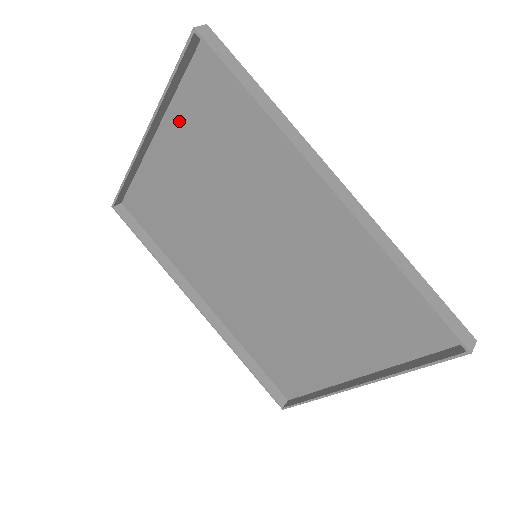
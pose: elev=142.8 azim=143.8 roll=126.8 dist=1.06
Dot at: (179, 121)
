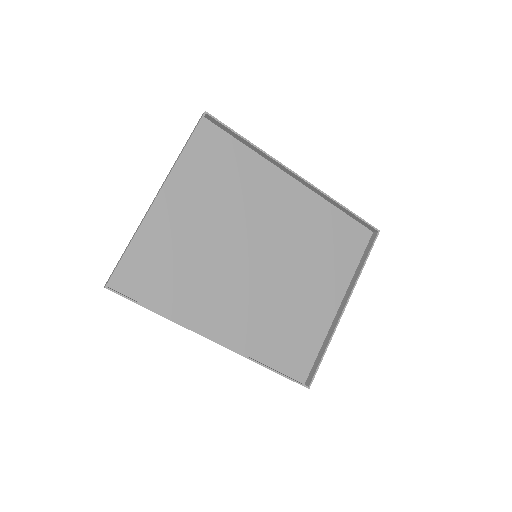
Dot at: (183, 178)
